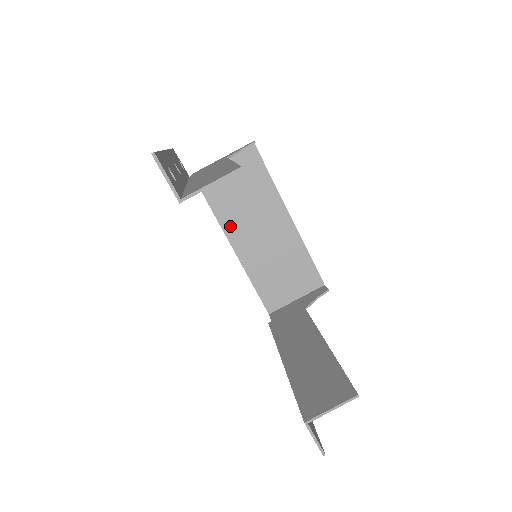
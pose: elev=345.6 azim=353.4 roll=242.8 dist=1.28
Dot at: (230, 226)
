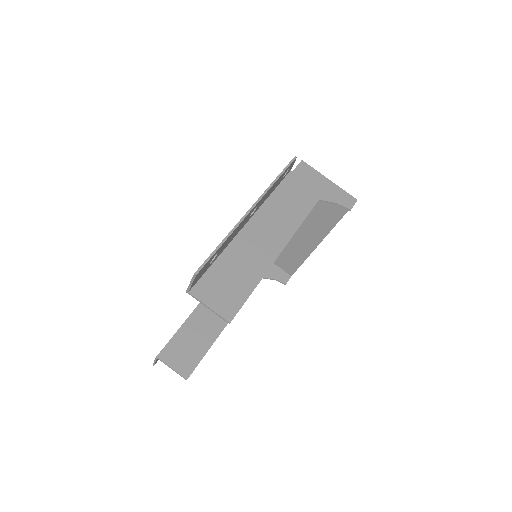
Dot at: occluded
